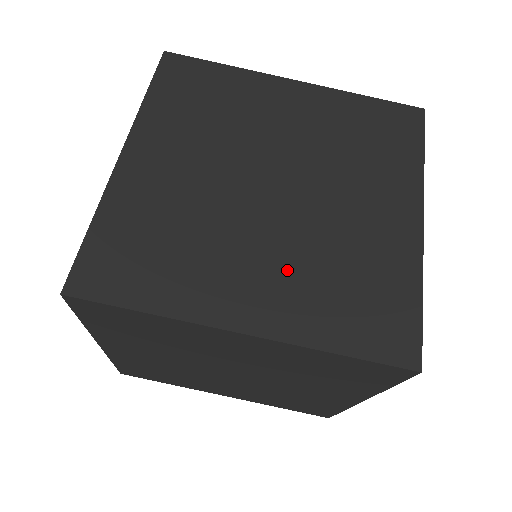
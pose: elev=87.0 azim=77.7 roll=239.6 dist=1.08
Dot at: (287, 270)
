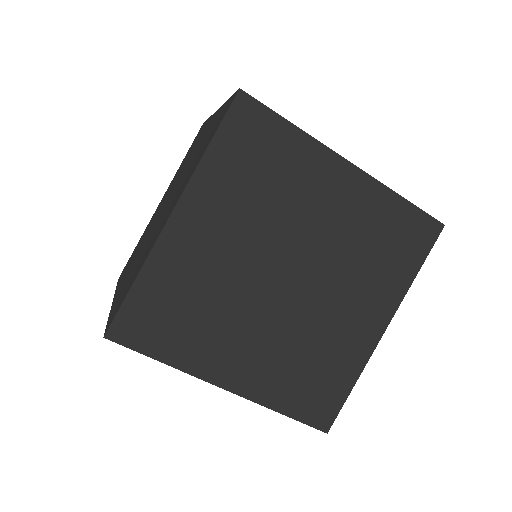
Dot at: (271, 351)
